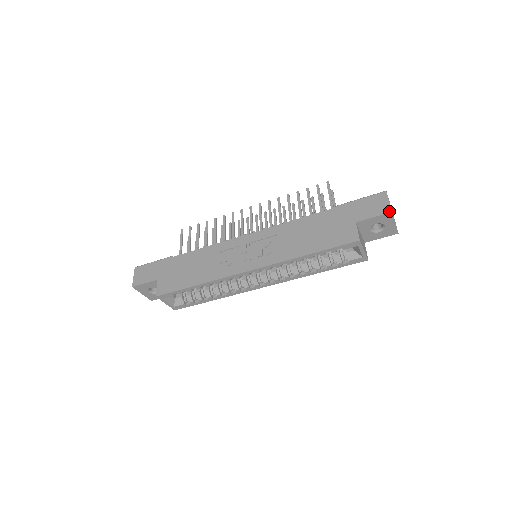
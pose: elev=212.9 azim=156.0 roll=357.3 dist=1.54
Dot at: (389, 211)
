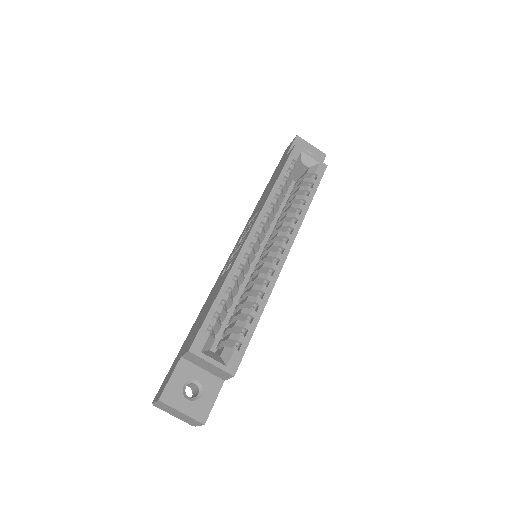
Dot at: (295, 137)
